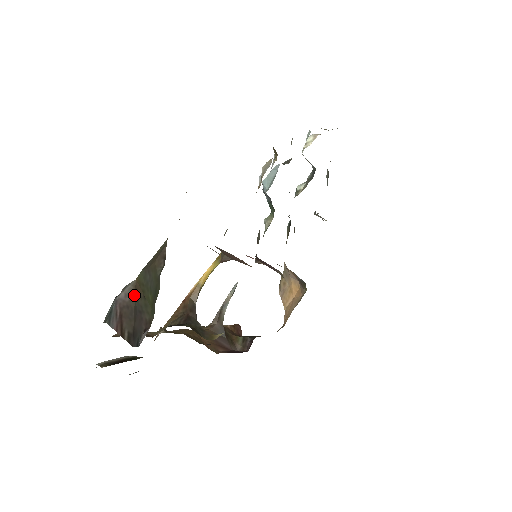
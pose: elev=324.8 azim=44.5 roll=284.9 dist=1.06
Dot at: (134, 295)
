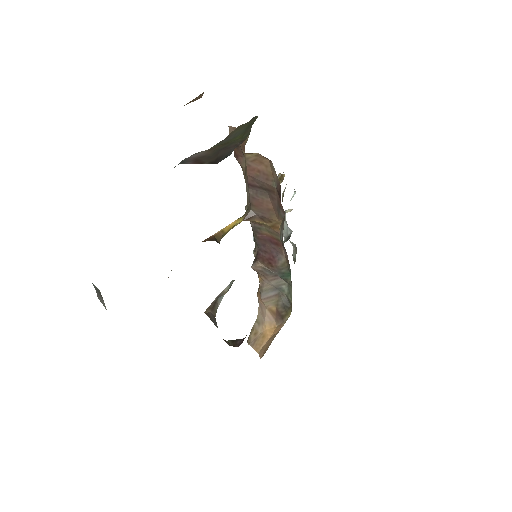
Dot at: (209, 153)
